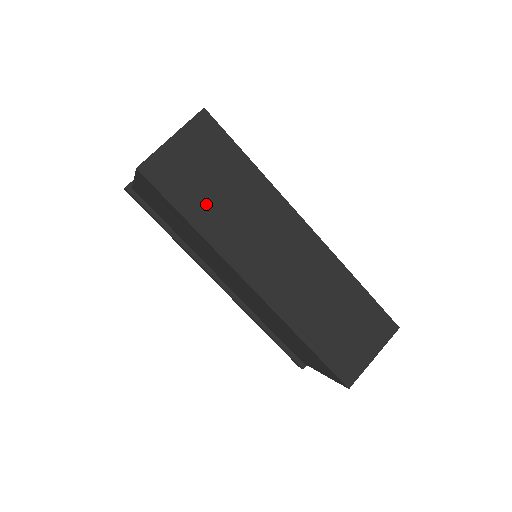
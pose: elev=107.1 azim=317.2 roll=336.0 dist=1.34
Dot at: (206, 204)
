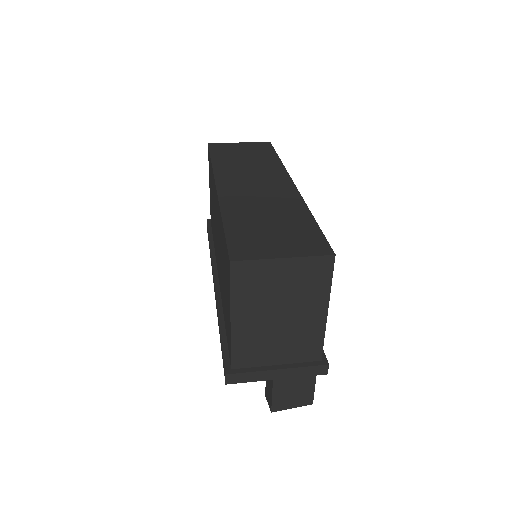
Dot at: (230, 159)
